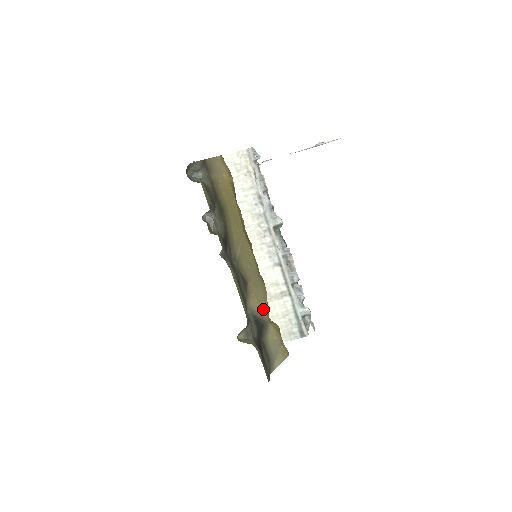
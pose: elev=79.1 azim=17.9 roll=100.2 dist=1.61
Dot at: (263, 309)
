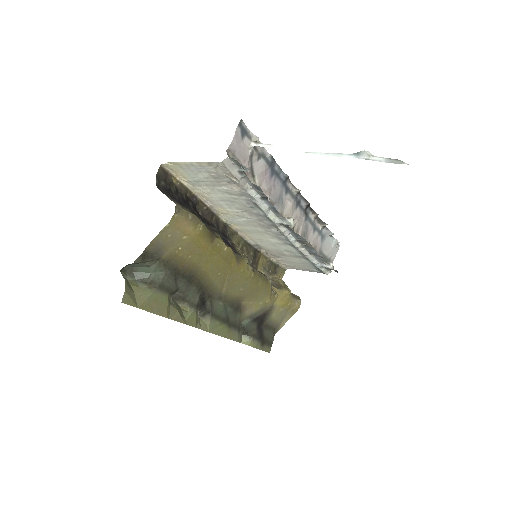
Dot at: (265, 303)
